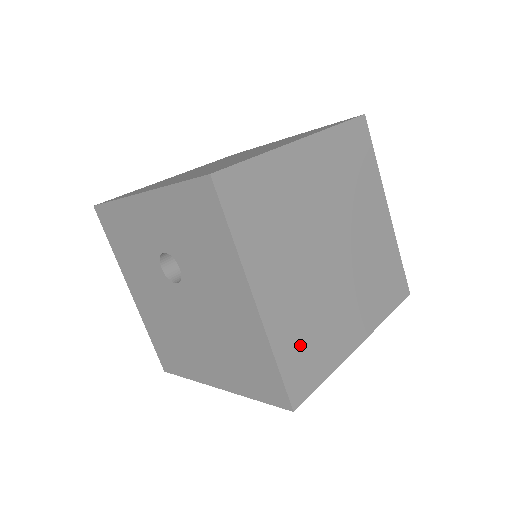
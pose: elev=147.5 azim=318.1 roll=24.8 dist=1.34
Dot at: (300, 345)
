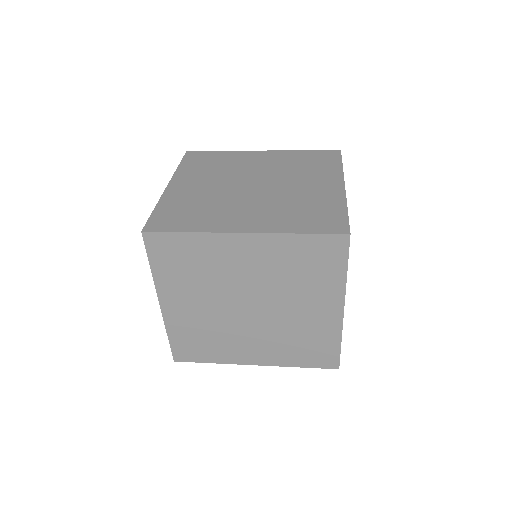
Dot at: (192, 338)
